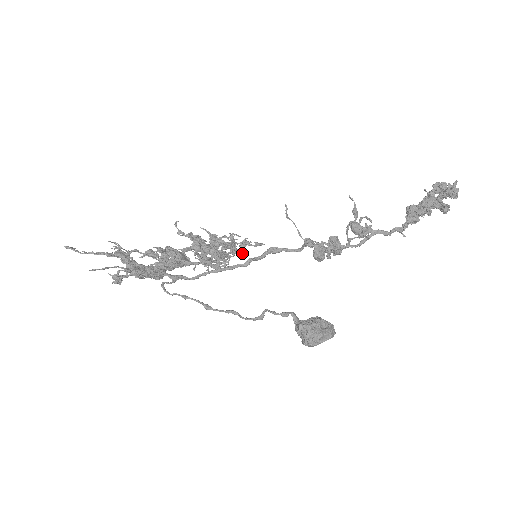
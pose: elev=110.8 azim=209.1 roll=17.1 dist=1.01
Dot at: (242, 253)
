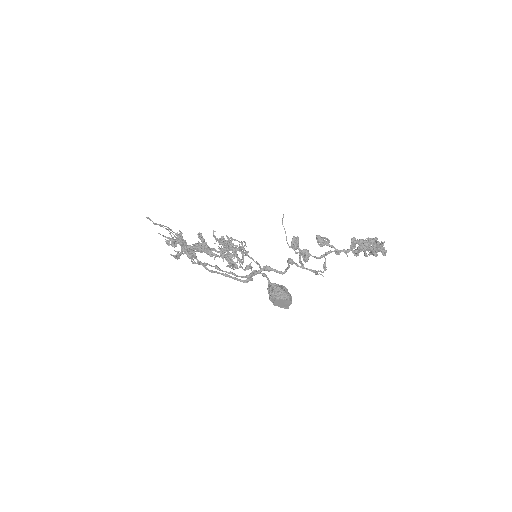
Dot at: occluded
